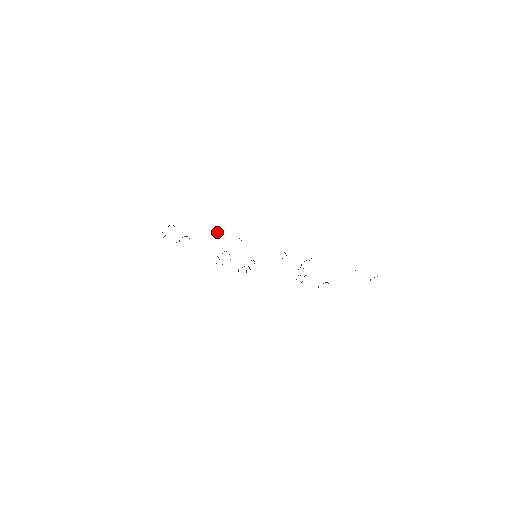
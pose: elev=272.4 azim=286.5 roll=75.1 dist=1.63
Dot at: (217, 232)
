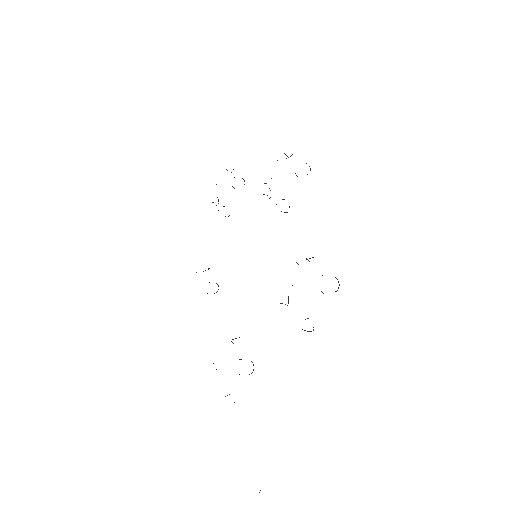
Dot at: occluded
